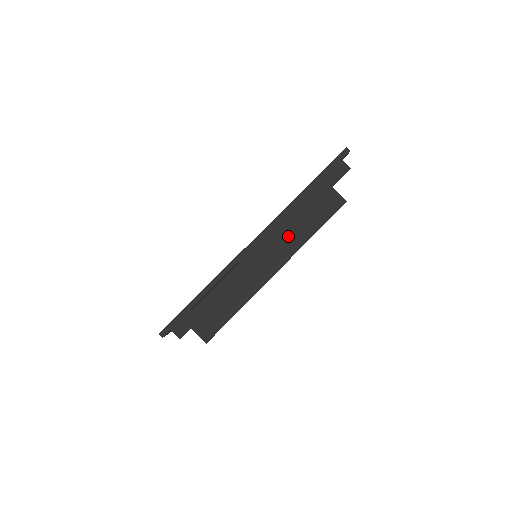
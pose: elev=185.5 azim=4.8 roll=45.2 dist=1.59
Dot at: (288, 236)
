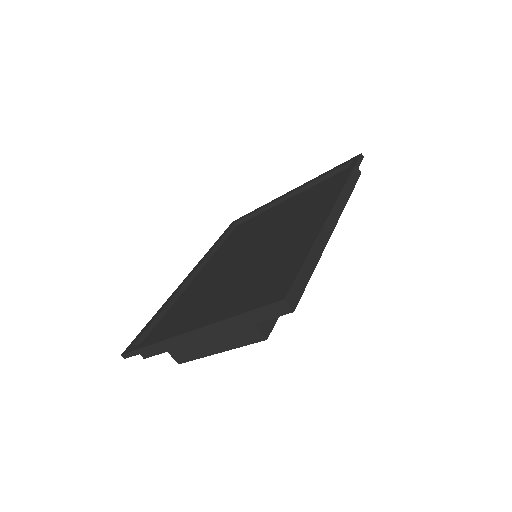
Dot at: occluded
